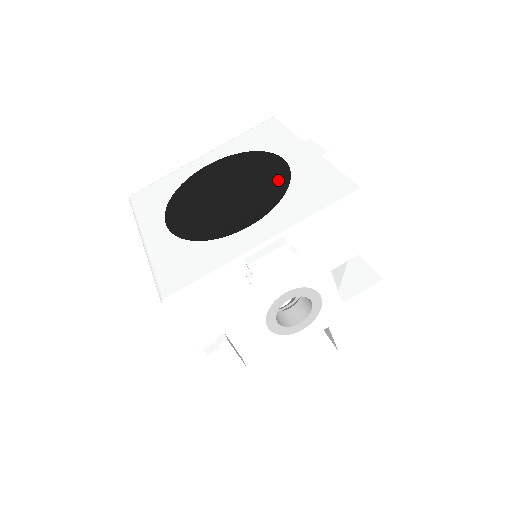
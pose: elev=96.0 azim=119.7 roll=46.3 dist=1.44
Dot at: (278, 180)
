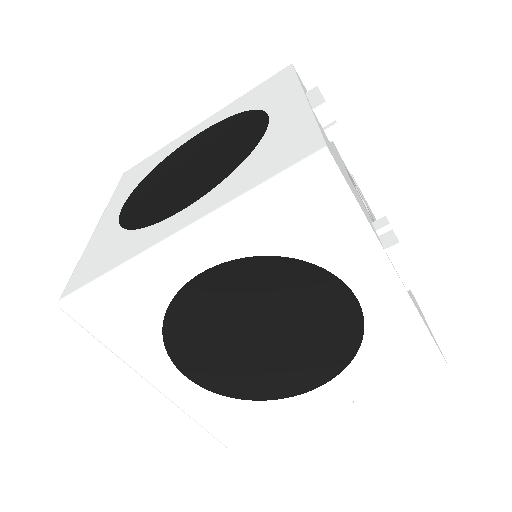
Dot at: (345, 334)
